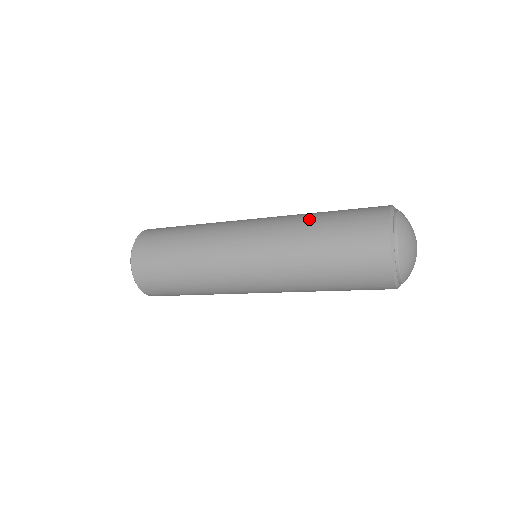
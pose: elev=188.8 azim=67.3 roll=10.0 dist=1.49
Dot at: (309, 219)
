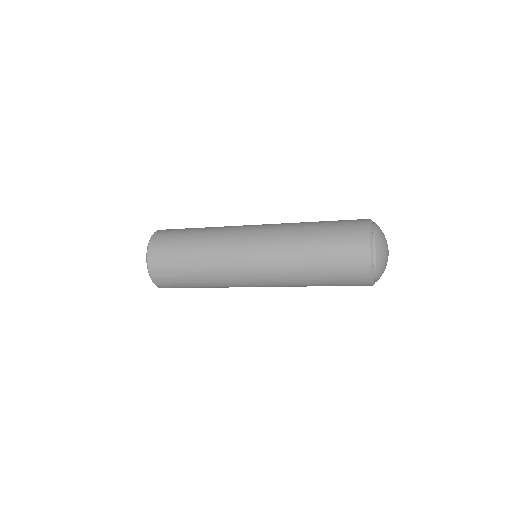
Dot at: (304, 231)
